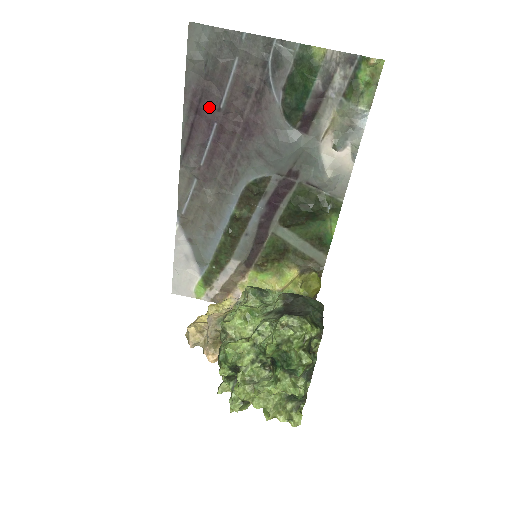
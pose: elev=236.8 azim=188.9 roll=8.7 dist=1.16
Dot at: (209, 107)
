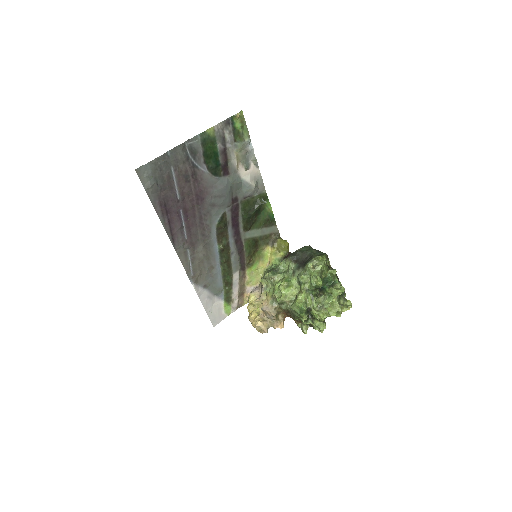
Dot at: (172, 205)
